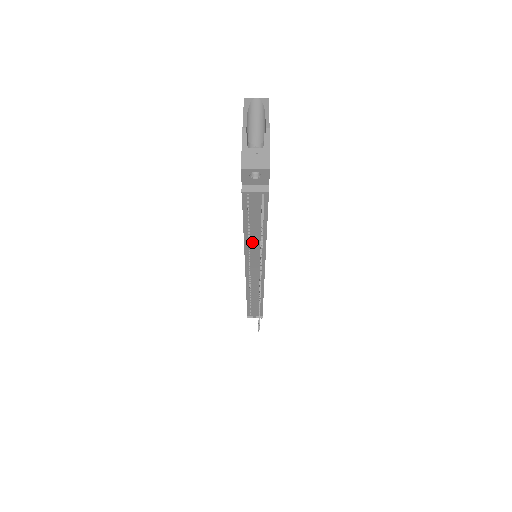
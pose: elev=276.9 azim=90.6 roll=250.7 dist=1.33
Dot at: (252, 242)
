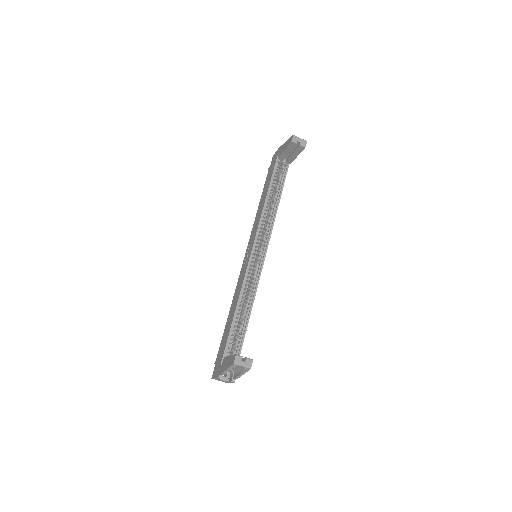
Dot at: occluded
